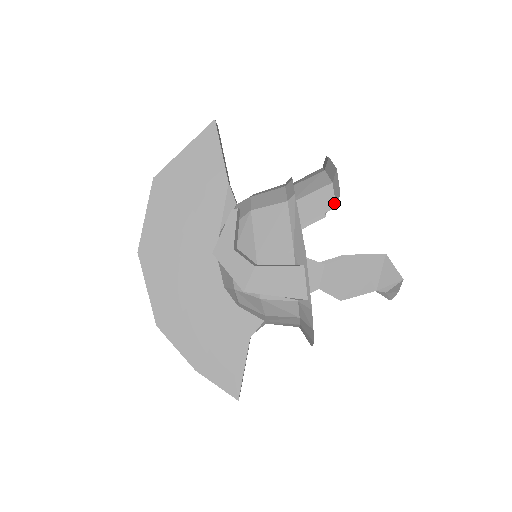
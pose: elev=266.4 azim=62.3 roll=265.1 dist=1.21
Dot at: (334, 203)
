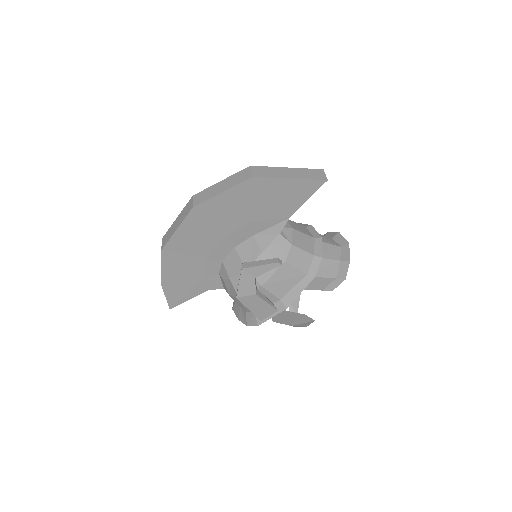
Dot at: (324, 288)
